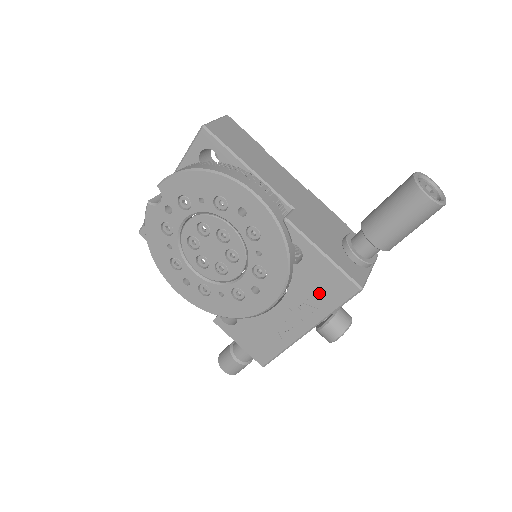
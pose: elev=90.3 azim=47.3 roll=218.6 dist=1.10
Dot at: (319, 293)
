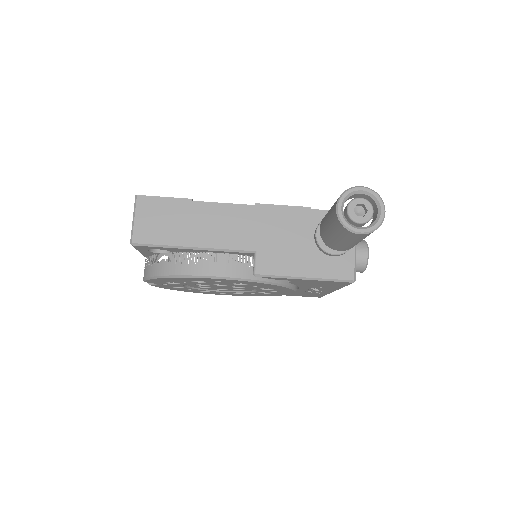
Dot at: (323, 285)
